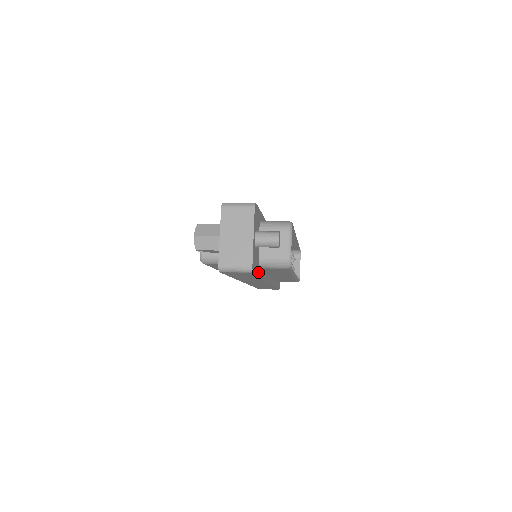
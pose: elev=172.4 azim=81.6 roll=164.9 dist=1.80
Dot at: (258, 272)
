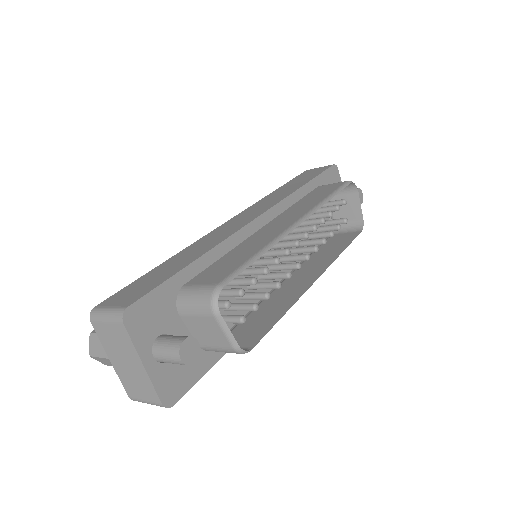
Dot at: (207, 363)
